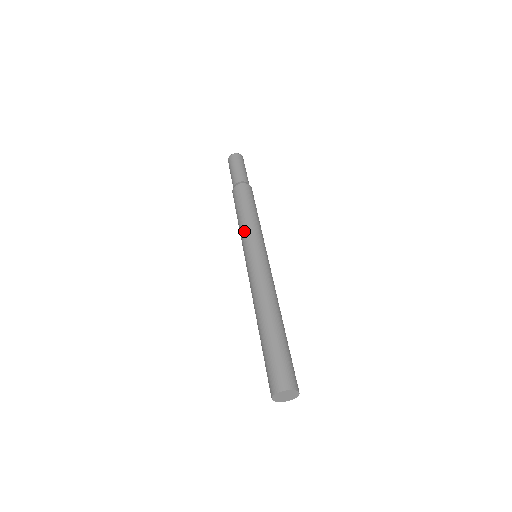
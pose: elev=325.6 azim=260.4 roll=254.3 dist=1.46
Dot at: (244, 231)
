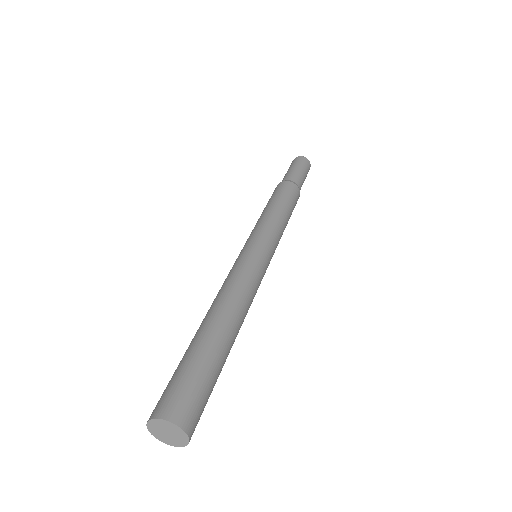
Dot at: (256, 224)
